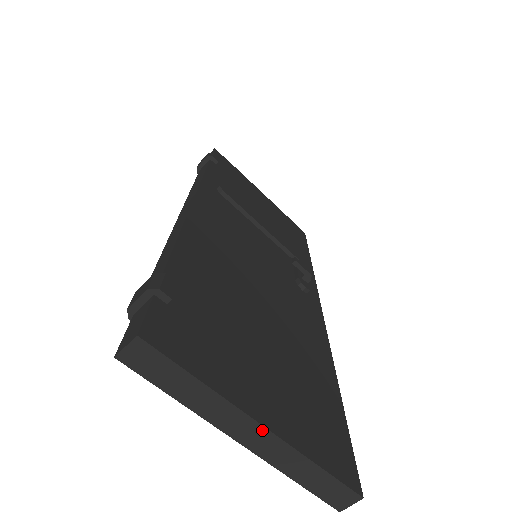
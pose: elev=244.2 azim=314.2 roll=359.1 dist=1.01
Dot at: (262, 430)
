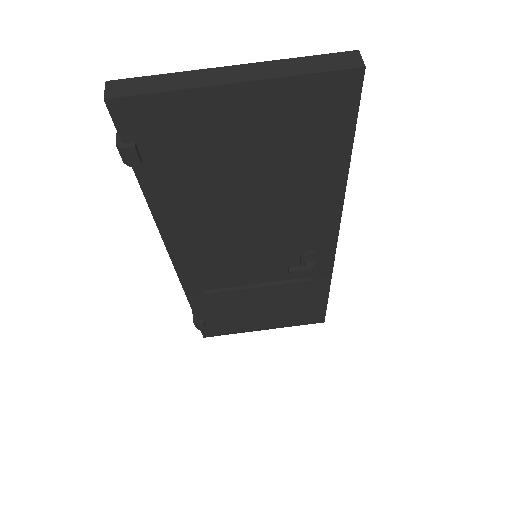
Dot at: (236, 68)
